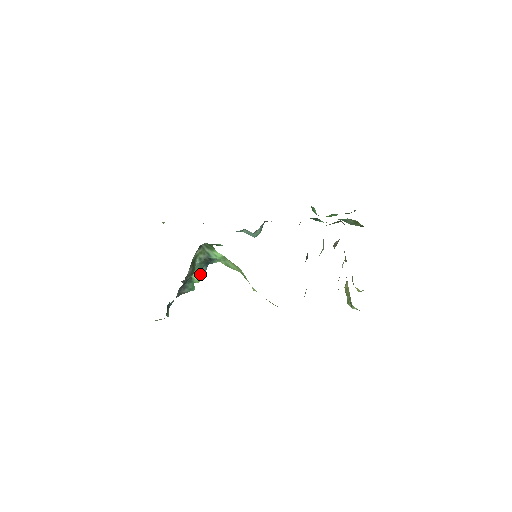
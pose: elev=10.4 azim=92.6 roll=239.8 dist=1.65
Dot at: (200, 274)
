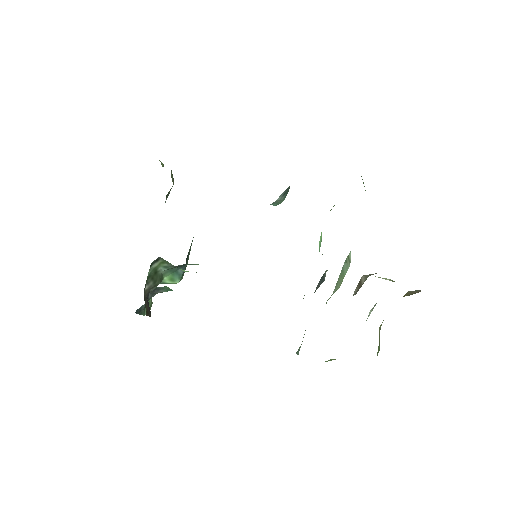
Dot at: (174, 277)
